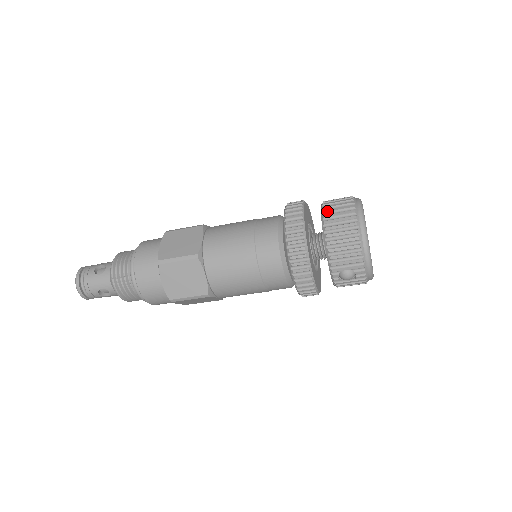
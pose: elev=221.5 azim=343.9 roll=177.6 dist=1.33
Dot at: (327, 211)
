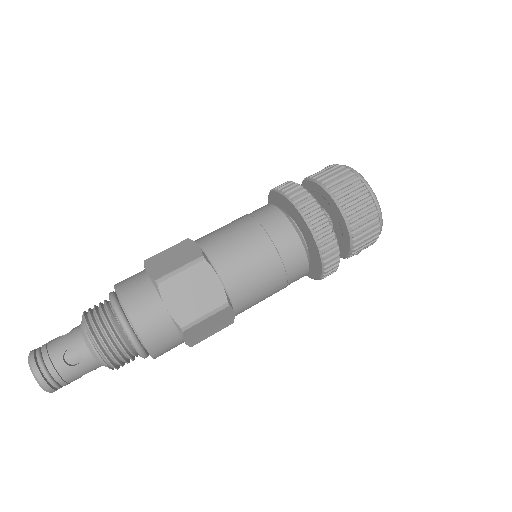
Dot at: (347, 207)
